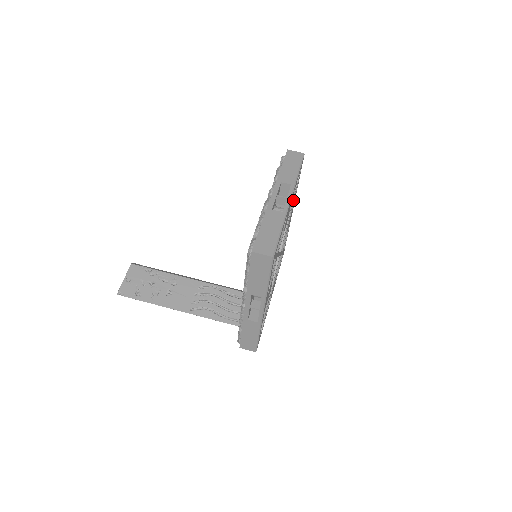
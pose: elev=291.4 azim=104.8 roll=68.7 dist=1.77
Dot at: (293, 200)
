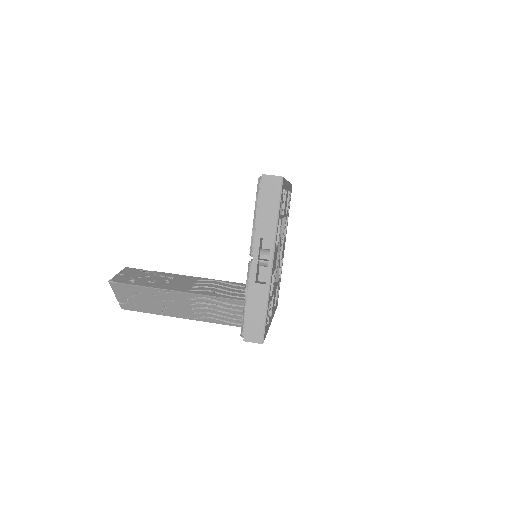
Dot at: (285, 231)
